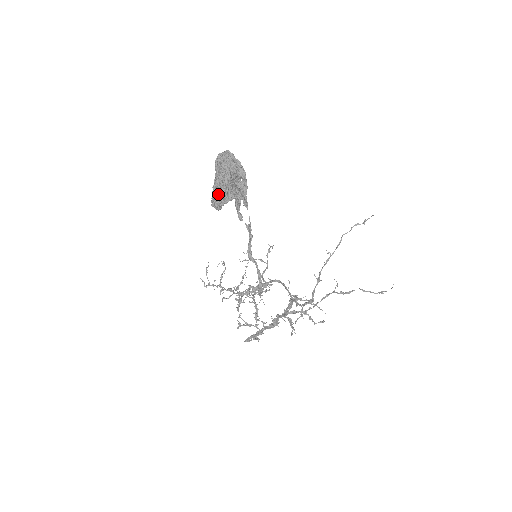
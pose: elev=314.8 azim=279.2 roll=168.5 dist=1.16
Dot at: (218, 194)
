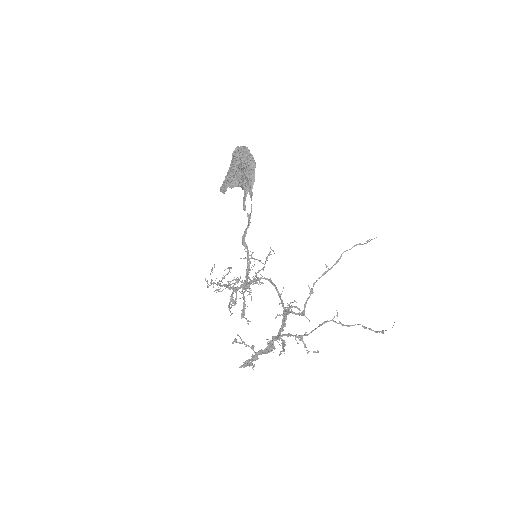
Dot at: (227, 180)
